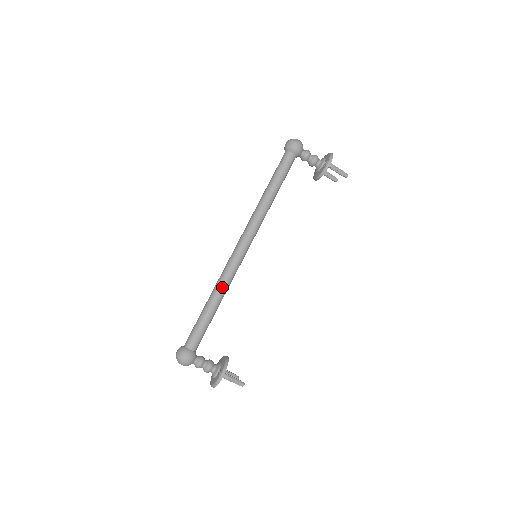
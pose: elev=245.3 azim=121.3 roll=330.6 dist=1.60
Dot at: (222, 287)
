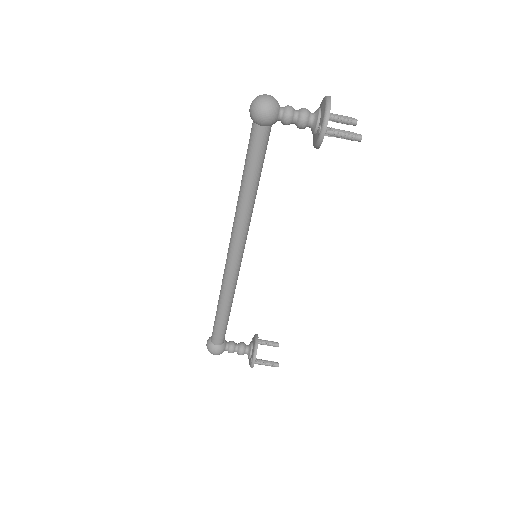
Dot at: (226, 296)
